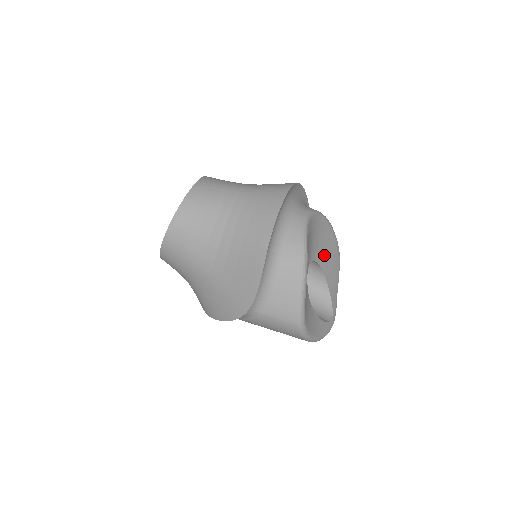
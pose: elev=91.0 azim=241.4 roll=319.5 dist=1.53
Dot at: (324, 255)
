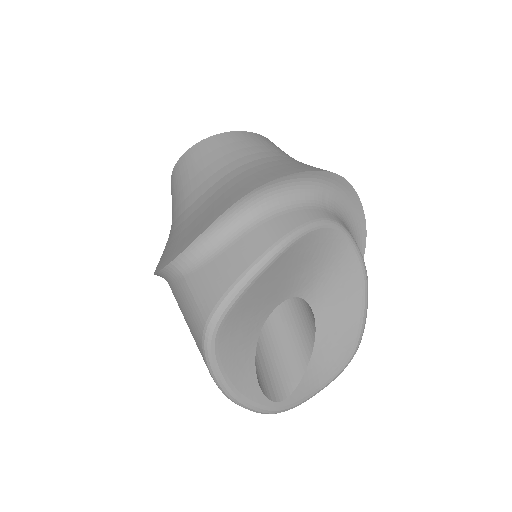
Dot at: (331, 317)
